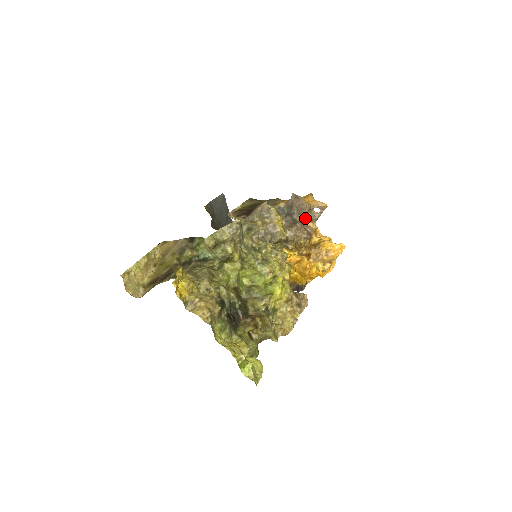
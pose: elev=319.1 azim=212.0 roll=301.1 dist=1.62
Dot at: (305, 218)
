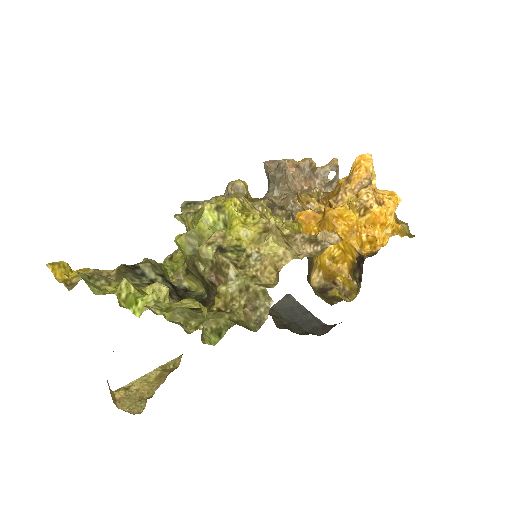
Dot at: (278, 164)
